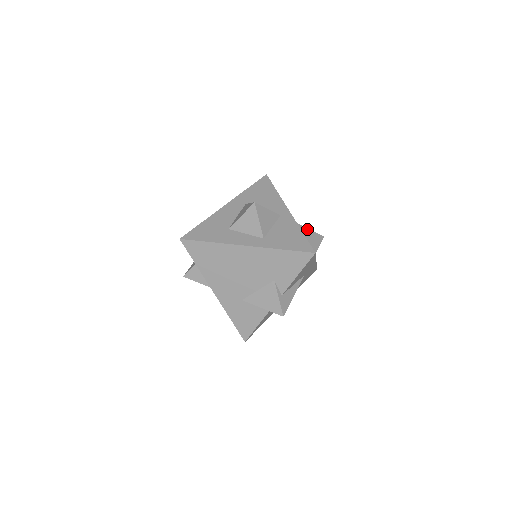
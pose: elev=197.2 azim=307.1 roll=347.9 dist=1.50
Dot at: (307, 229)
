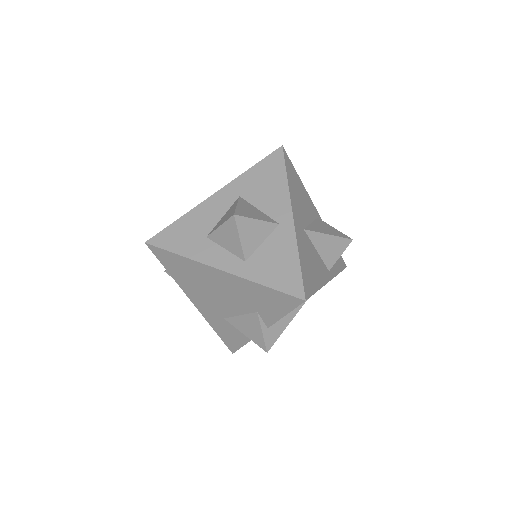
Dot at: (324, 234)
